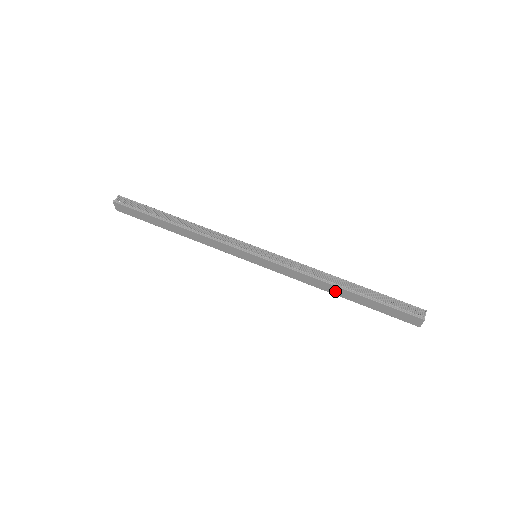
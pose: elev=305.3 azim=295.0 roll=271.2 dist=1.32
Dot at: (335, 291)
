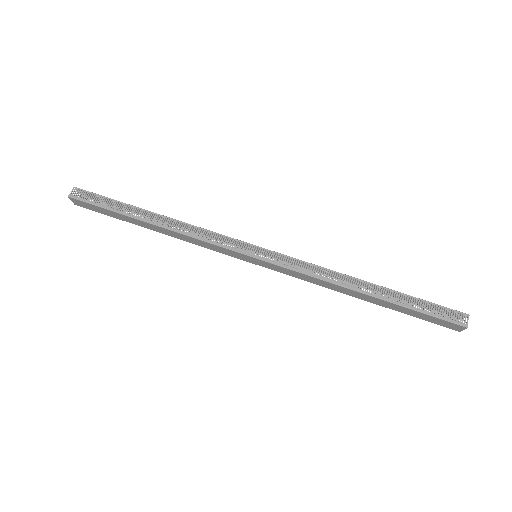
Dot at: (356, 295)
